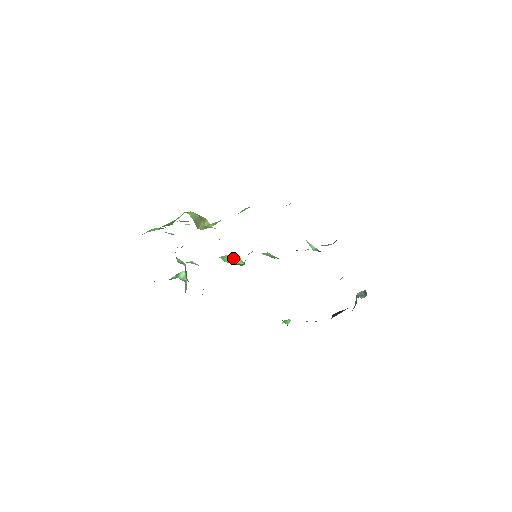
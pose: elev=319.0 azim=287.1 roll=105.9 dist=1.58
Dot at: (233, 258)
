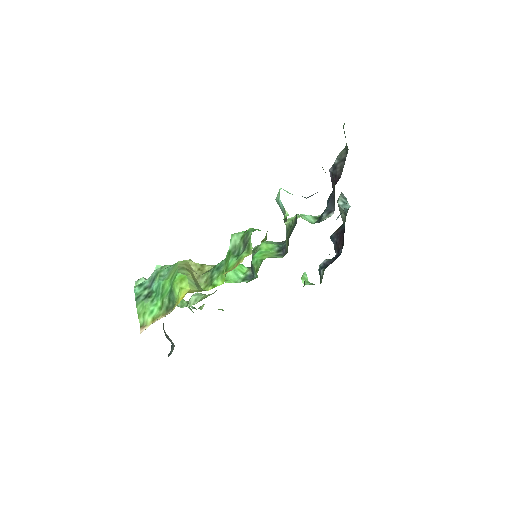
Dot at: (236, 272)
